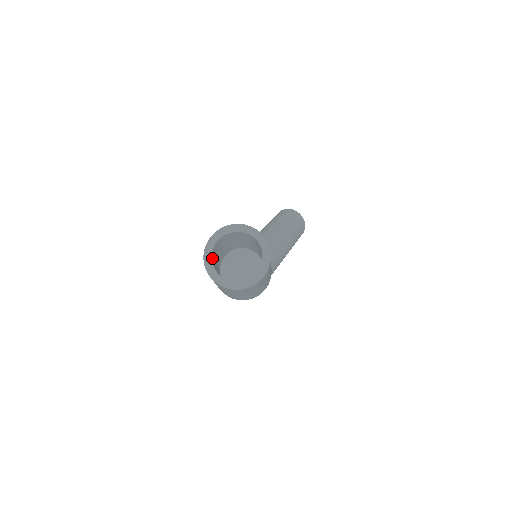
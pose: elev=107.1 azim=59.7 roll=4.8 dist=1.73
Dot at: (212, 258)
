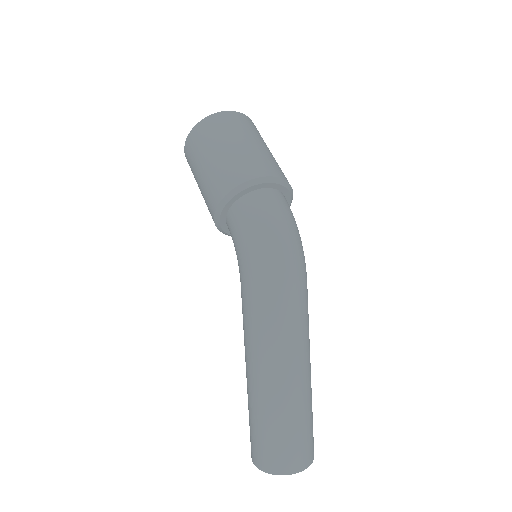
Dot at: occluded
